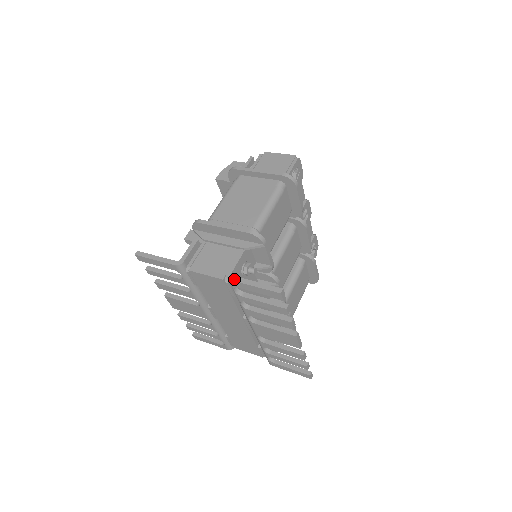
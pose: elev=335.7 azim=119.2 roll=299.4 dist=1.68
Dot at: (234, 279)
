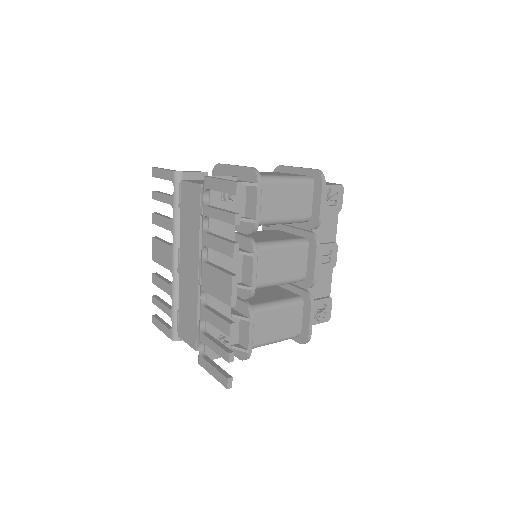
Dot at: (208, 176)
